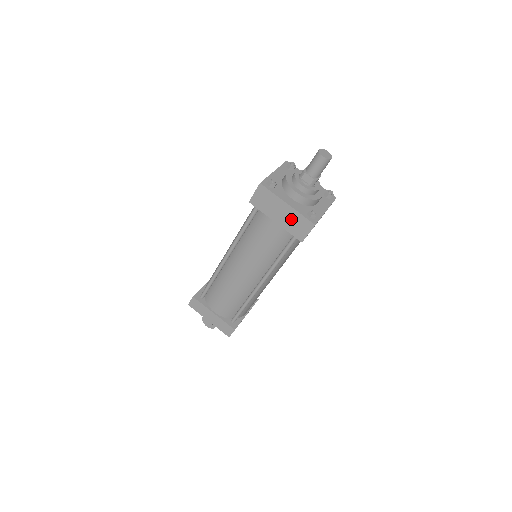
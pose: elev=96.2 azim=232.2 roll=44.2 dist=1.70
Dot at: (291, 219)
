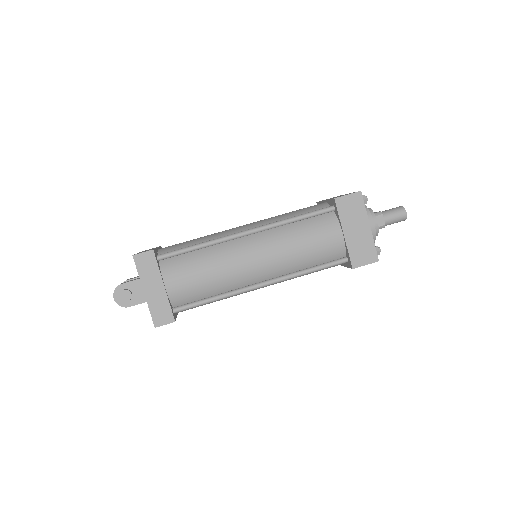
Dot at: (362, 241)
